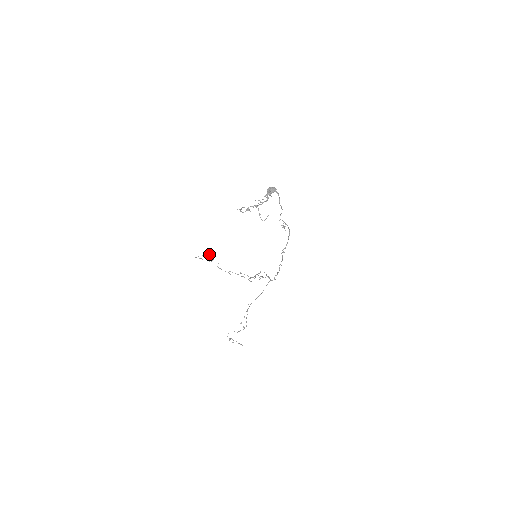
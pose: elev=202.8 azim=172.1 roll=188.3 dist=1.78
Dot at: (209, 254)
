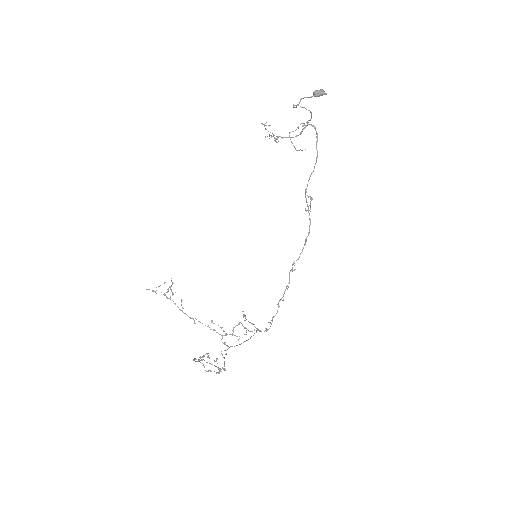
Dot at: (169, 287)
